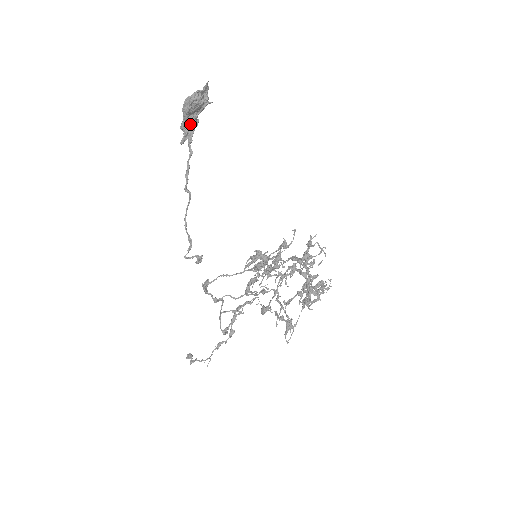
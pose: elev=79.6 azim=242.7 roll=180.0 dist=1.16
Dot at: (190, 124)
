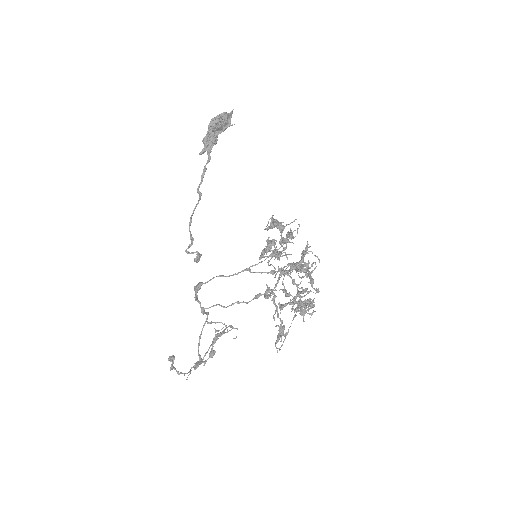
Dot at: (211, 139)
